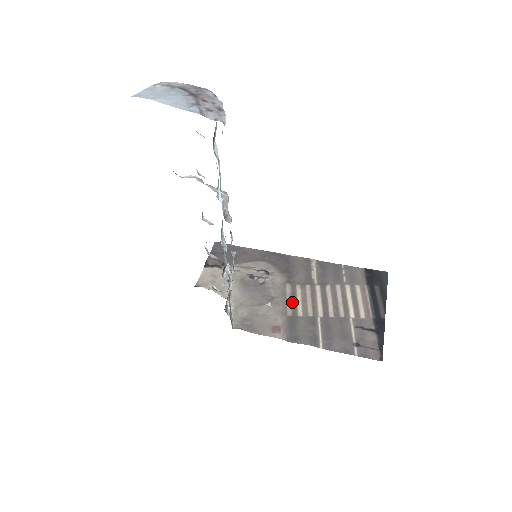
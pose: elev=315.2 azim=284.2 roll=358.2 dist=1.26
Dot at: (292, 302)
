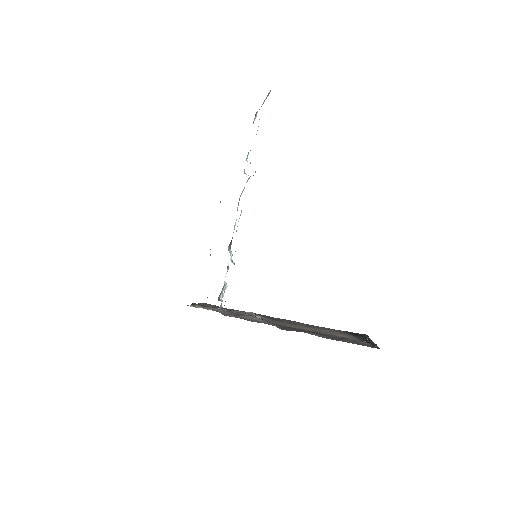
Dot at: (280, 324)
